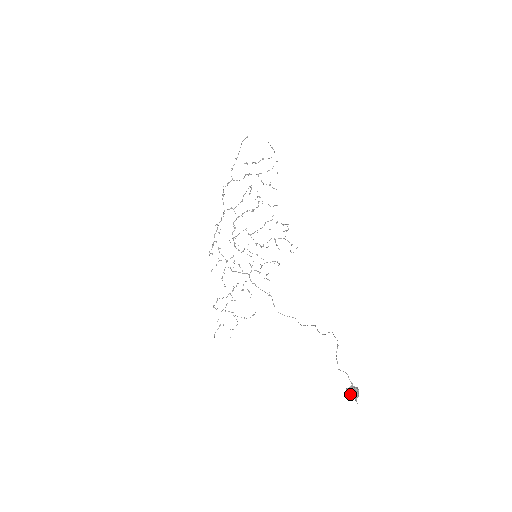
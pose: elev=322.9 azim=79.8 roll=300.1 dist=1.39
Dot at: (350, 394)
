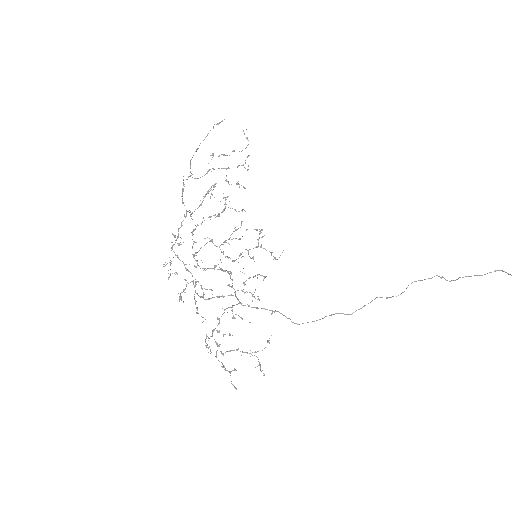
Dot at: out of frame
